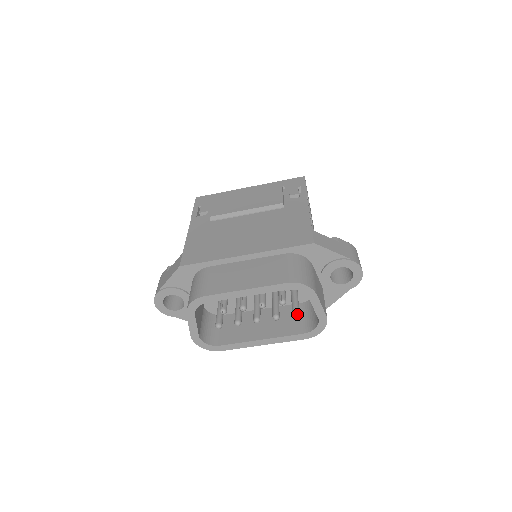
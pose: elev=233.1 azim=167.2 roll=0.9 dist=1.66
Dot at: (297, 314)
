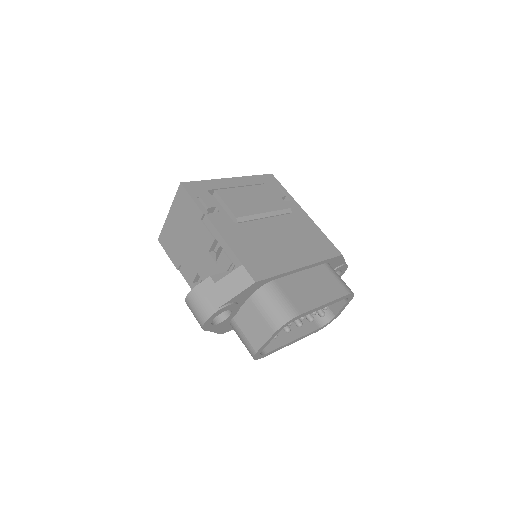
Dot at: occluded
